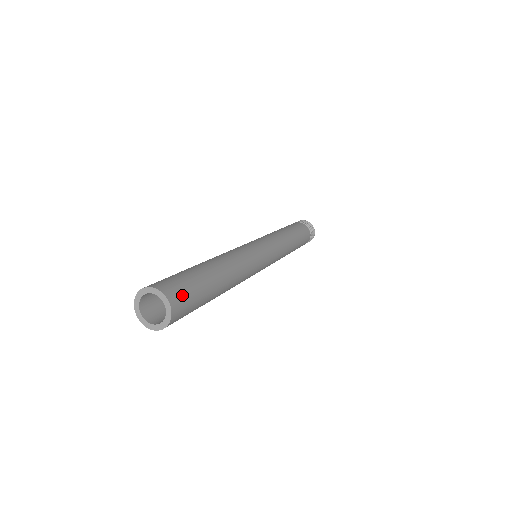
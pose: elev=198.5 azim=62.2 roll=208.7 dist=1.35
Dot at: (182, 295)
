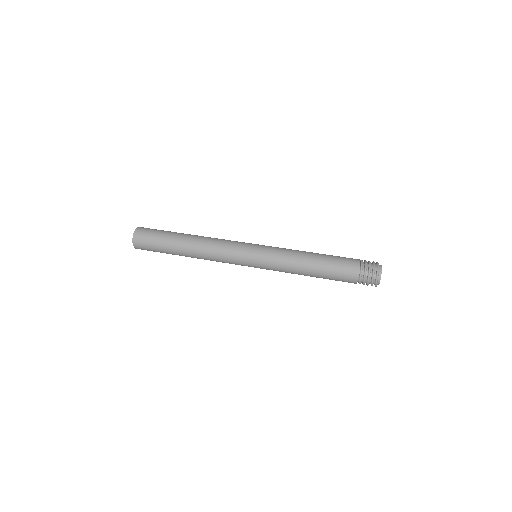
Dot at: occluded
